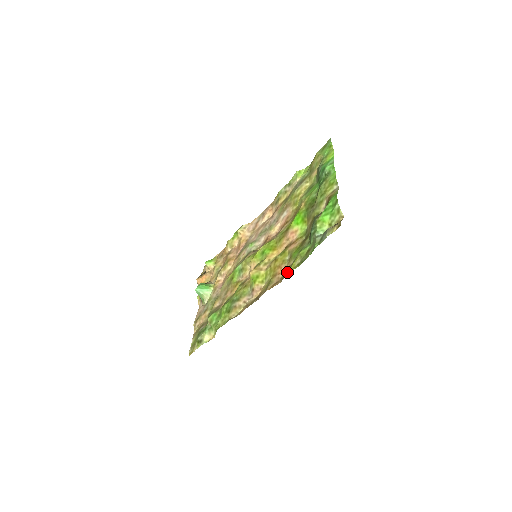
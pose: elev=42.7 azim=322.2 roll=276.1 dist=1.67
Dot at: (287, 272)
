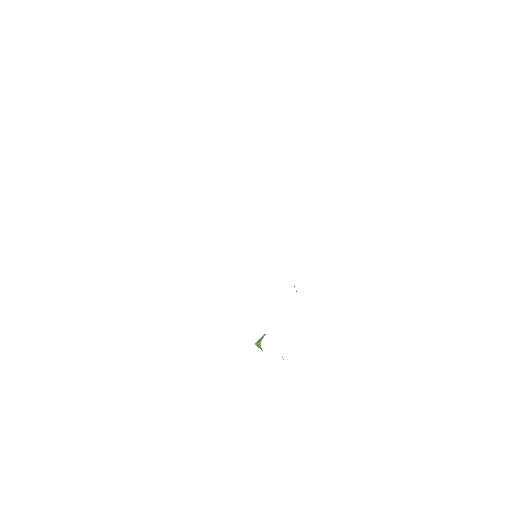
Dot at: occluded
